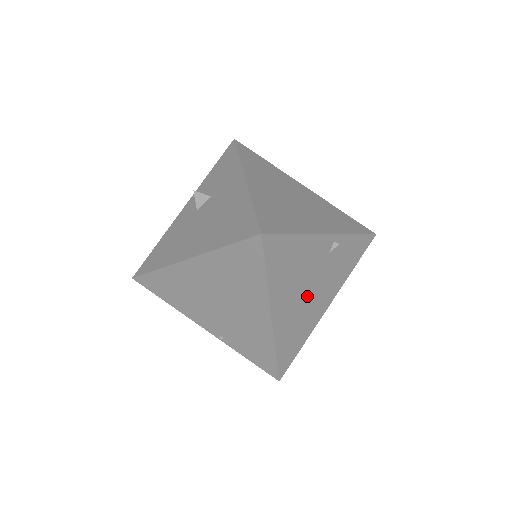
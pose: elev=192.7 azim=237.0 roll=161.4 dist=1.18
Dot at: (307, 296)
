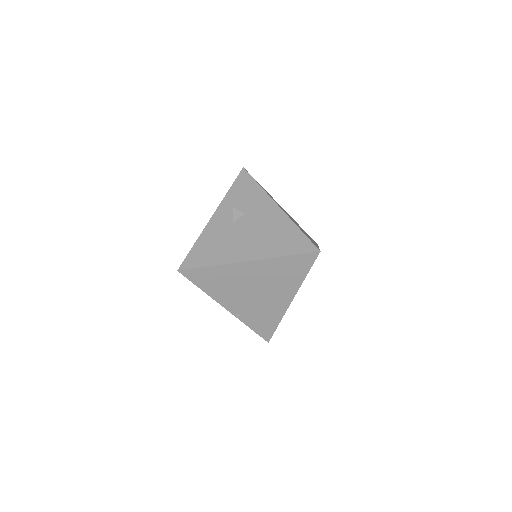
Dot at: occluded
